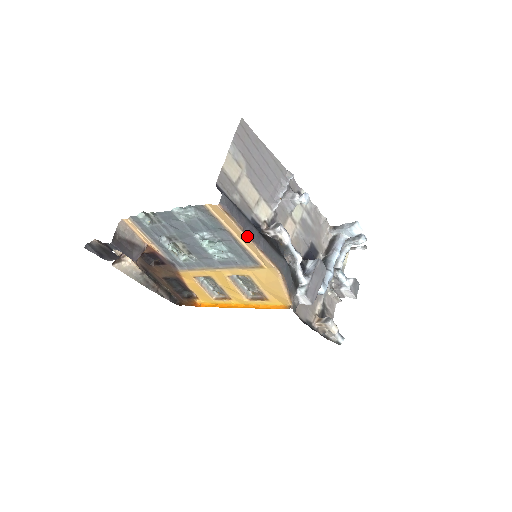
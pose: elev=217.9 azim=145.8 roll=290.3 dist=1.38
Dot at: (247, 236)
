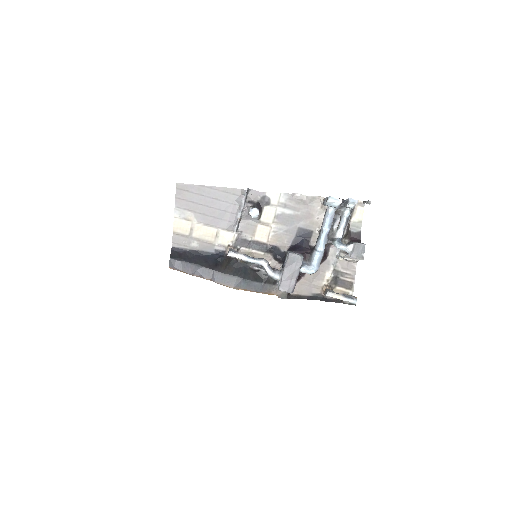
Dot at: occluded
